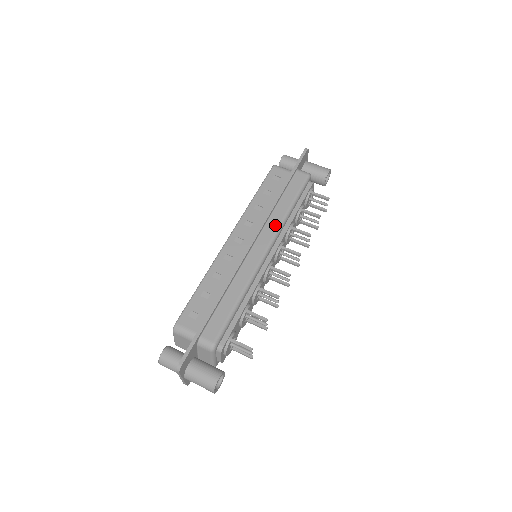
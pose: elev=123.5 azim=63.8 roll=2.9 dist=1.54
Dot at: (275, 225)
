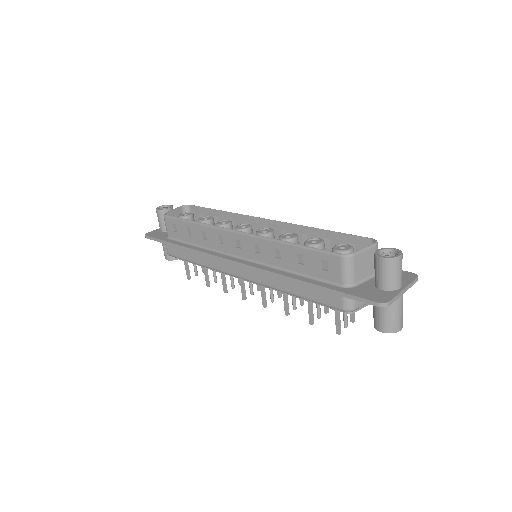
Dot at: (264, 281)
